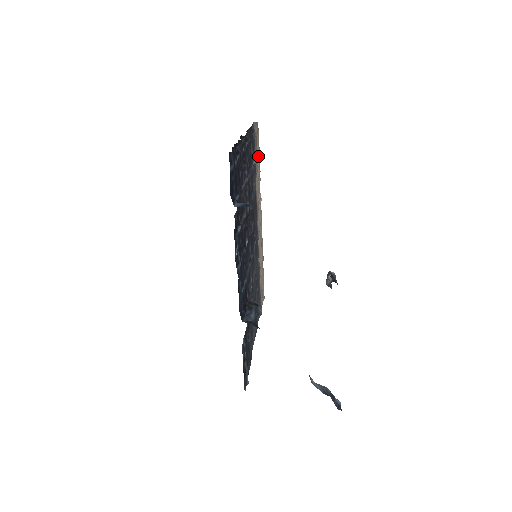
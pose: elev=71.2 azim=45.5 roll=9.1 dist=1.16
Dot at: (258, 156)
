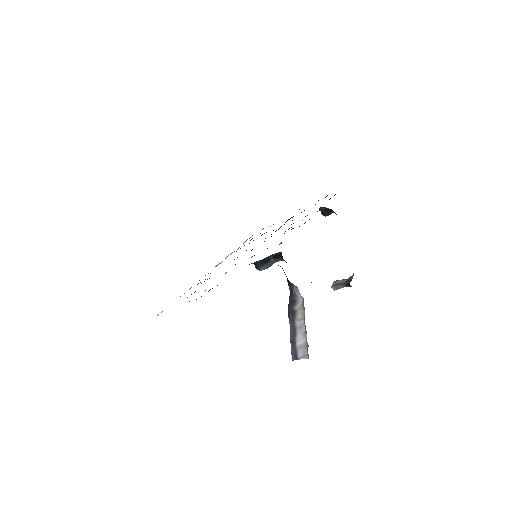
Dot at: occluded
